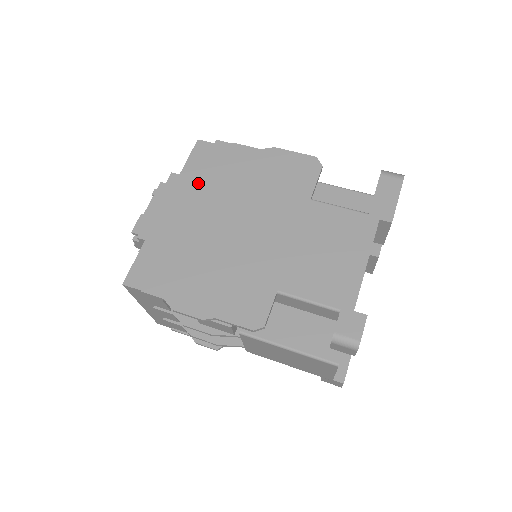
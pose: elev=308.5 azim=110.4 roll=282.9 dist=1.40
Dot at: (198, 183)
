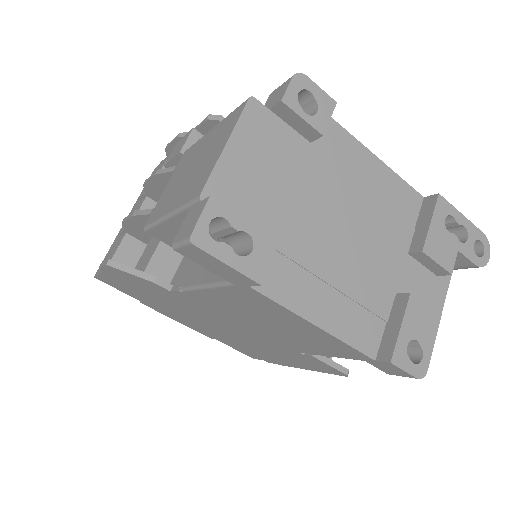
Dot at: occluded
